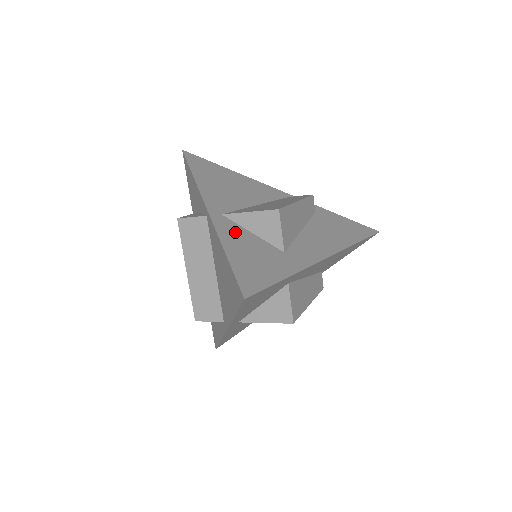
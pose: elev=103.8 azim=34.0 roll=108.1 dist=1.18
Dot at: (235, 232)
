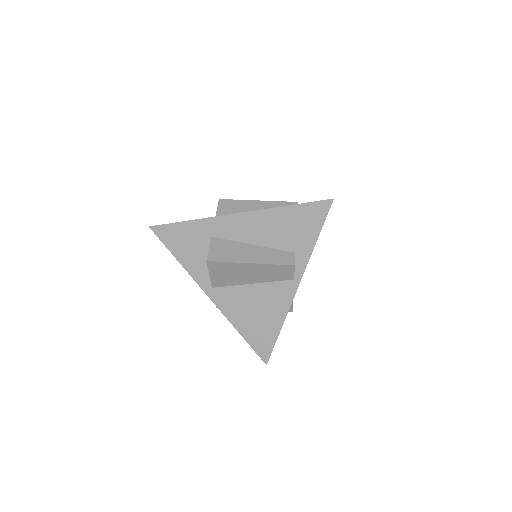
Dot at: occluded
